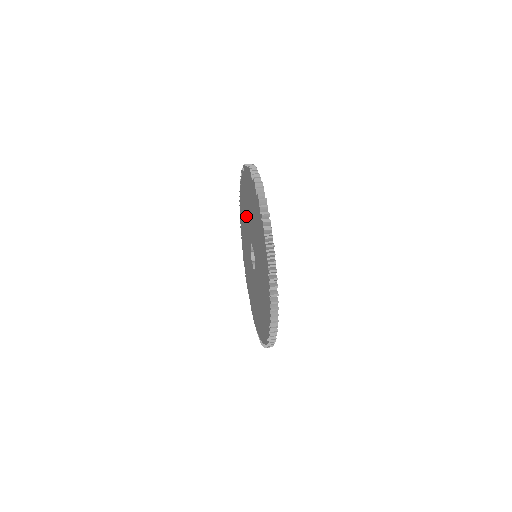
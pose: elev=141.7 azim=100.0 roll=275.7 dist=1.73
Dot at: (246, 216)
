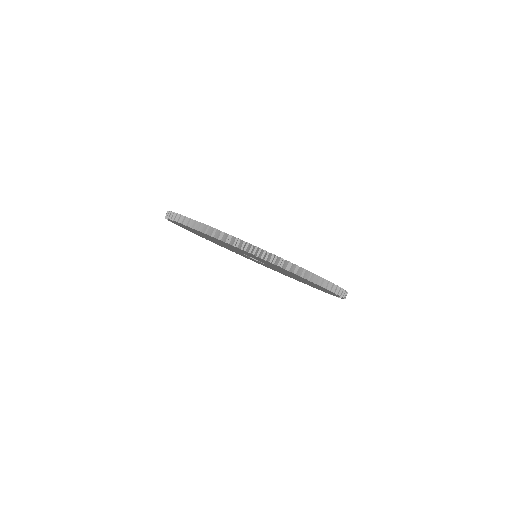
Dot at: occluded
